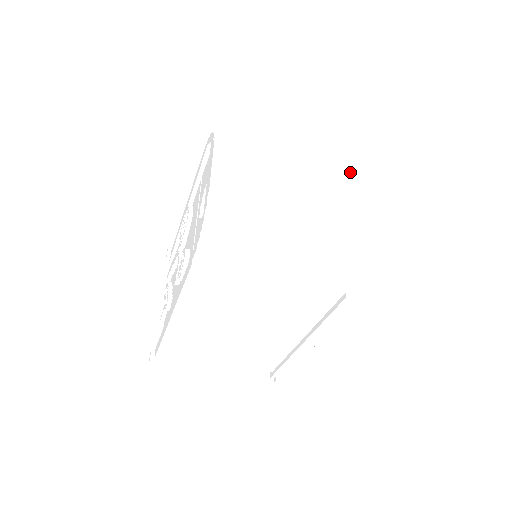
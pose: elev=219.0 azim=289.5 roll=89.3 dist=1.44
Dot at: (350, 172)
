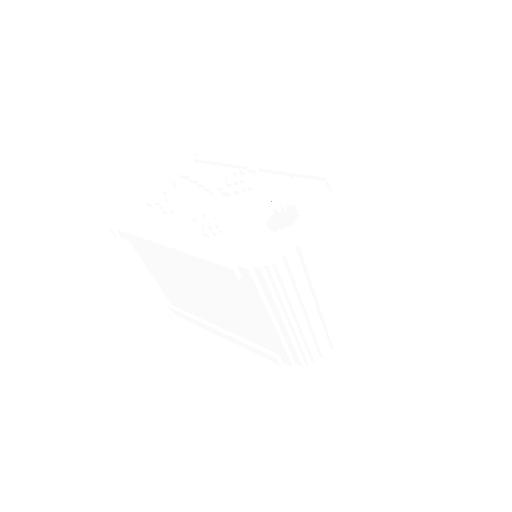
Dot at: (363, 288)
